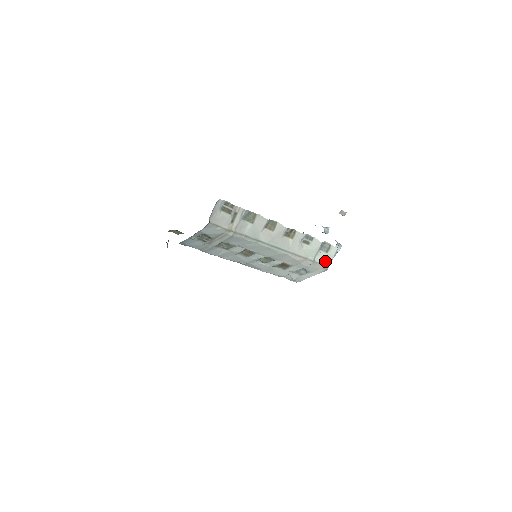
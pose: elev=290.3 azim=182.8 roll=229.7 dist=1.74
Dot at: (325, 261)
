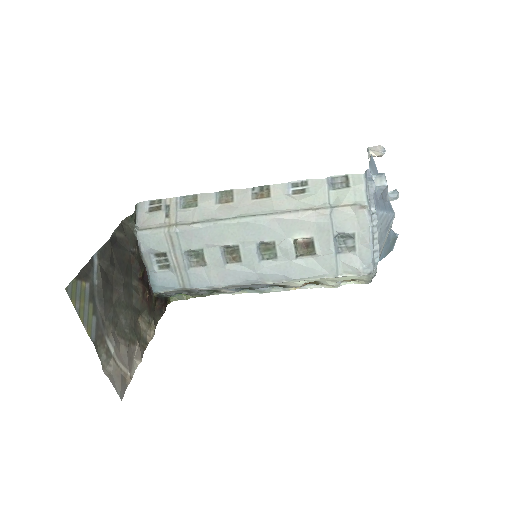
Dot at: (355, 199)
